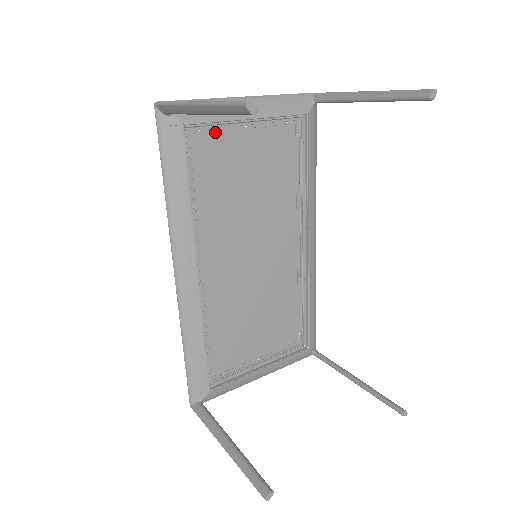
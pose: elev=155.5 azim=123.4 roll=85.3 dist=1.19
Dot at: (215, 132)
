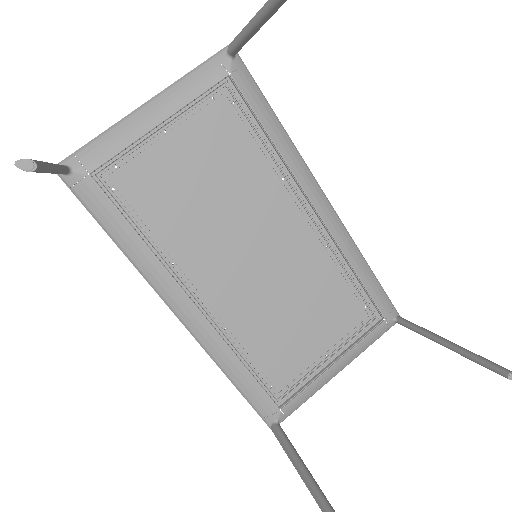
Dot at: (134, 158)
